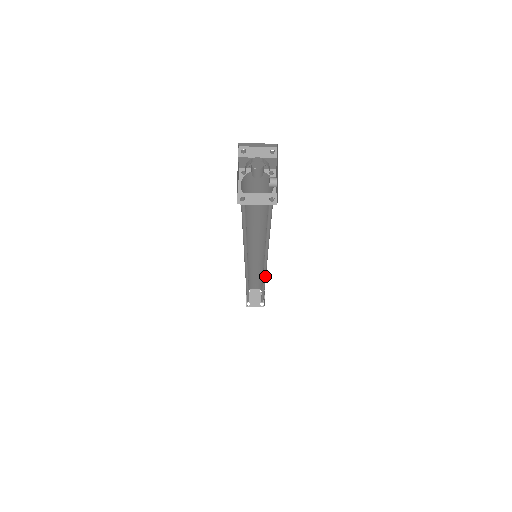
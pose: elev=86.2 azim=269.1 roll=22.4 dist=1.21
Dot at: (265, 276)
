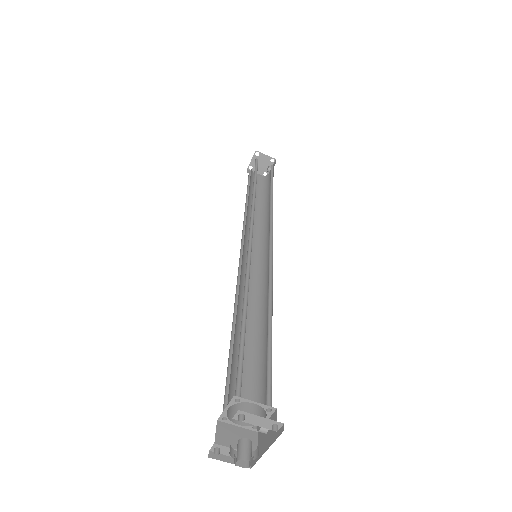
Dot at: (264, 238)
